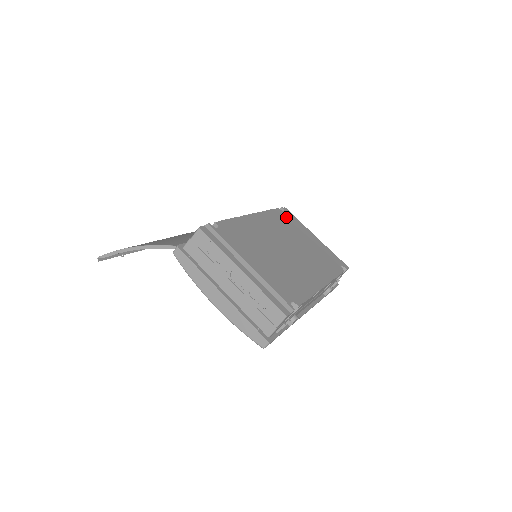
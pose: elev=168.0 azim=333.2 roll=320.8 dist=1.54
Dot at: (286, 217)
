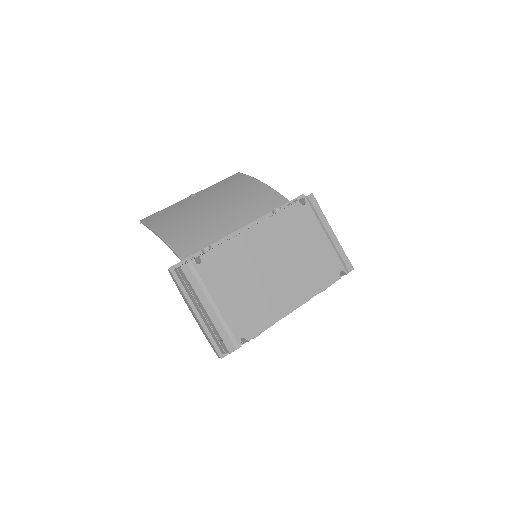
Dot at: (302, 214)
